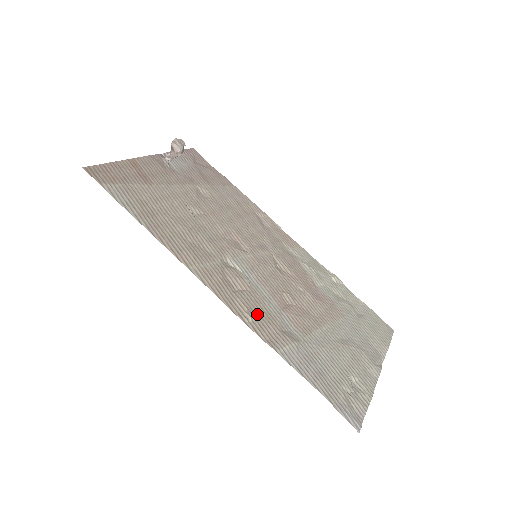
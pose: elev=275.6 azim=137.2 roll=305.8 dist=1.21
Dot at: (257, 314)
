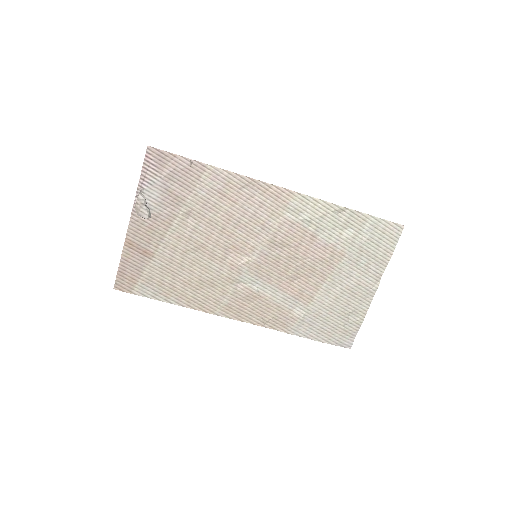
Dot at: (270, 314)
